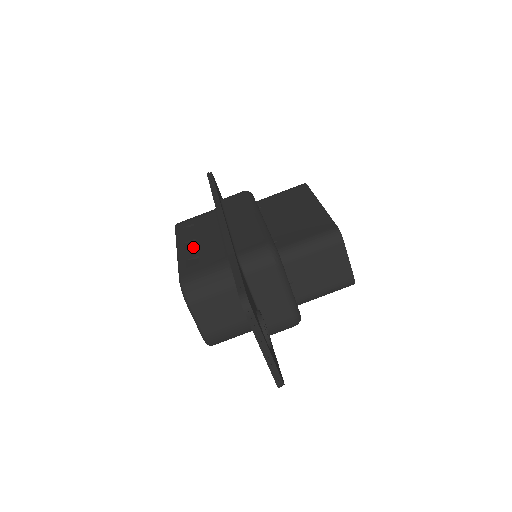
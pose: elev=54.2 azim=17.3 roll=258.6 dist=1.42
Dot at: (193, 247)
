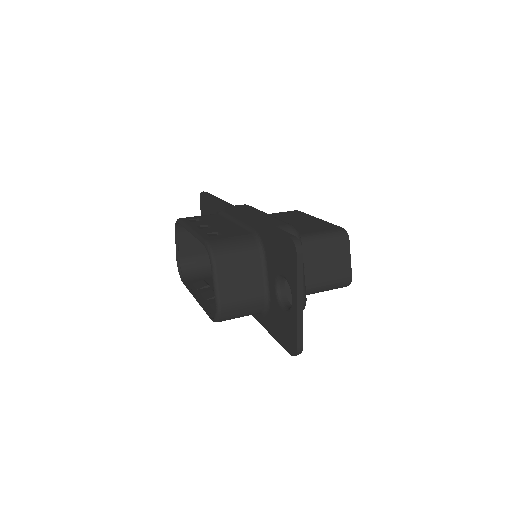
Dot at: (209, 228)
